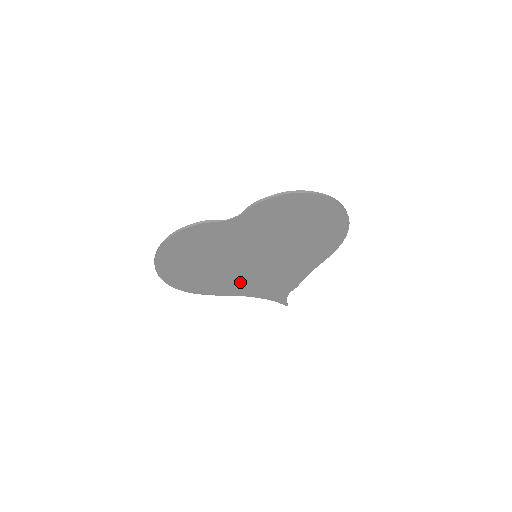
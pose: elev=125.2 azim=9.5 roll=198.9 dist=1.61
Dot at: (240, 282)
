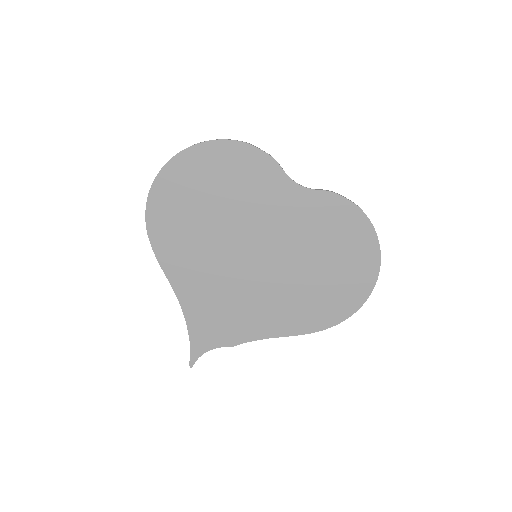
Dot at: (202, 275)
